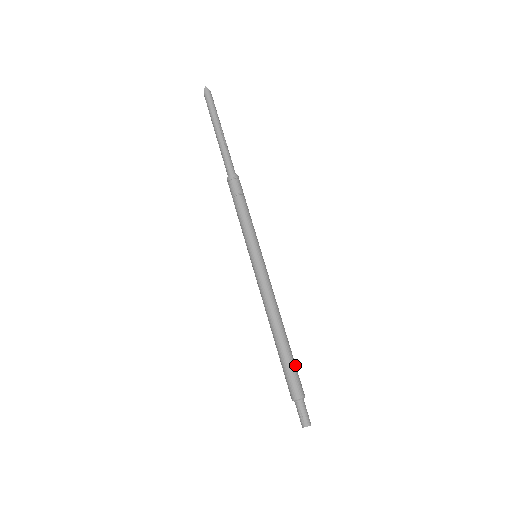
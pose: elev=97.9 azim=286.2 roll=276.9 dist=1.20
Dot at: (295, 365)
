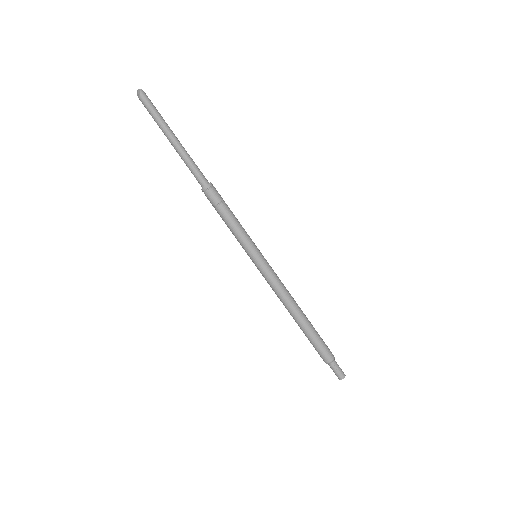
Dot at: (319, 335)
